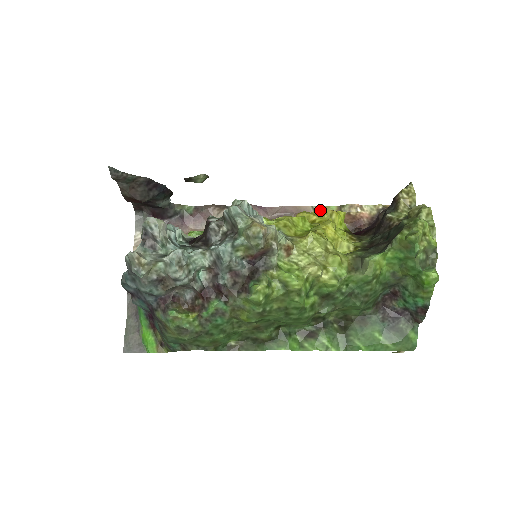
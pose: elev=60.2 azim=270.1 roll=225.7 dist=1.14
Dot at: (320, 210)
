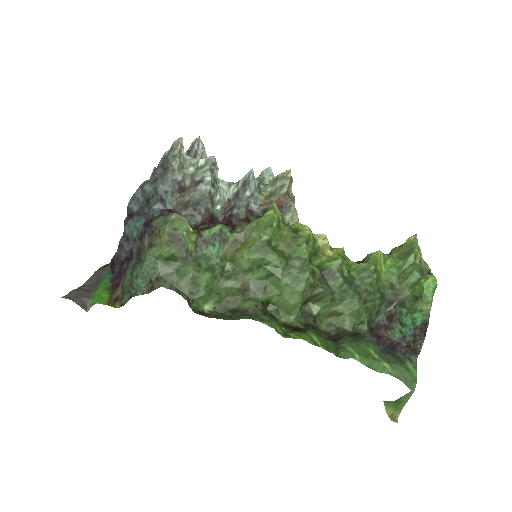
Dot at: occluded
